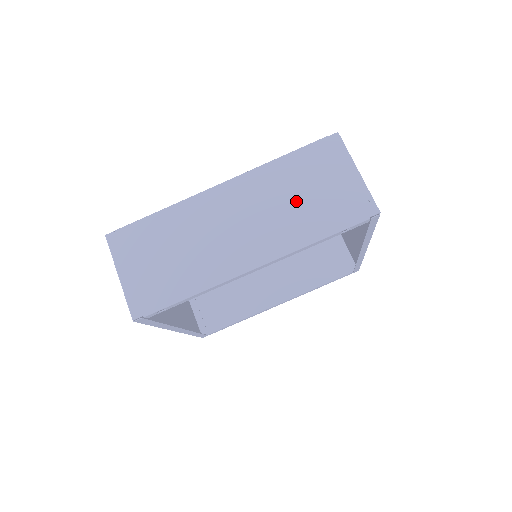
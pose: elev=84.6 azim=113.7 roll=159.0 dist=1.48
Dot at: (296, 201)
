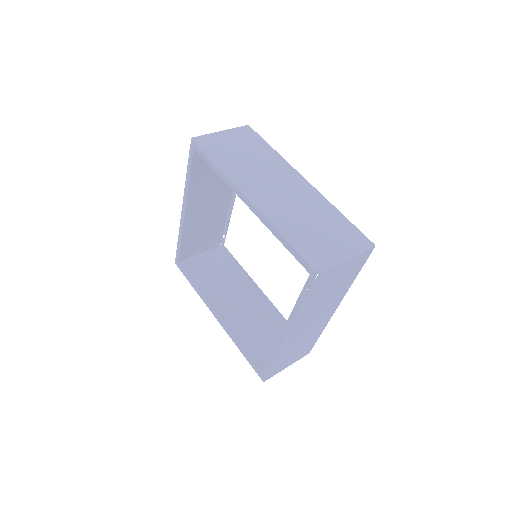
Dot at: (330, 294)
